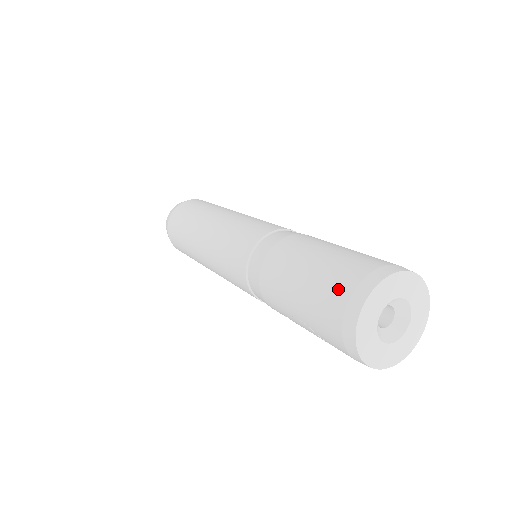
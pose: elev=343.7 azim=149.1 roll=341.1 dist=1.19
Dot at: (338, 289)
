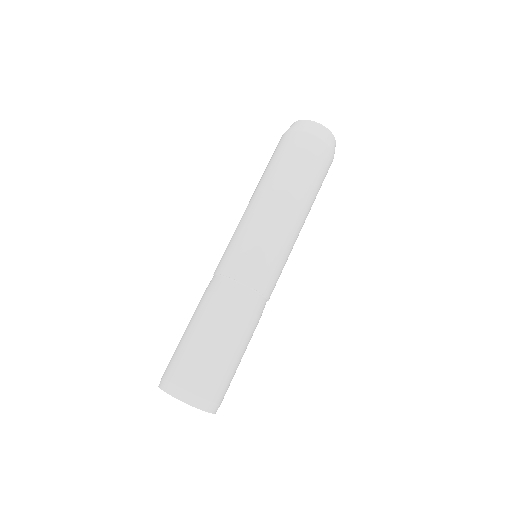
Dot at: occluded
